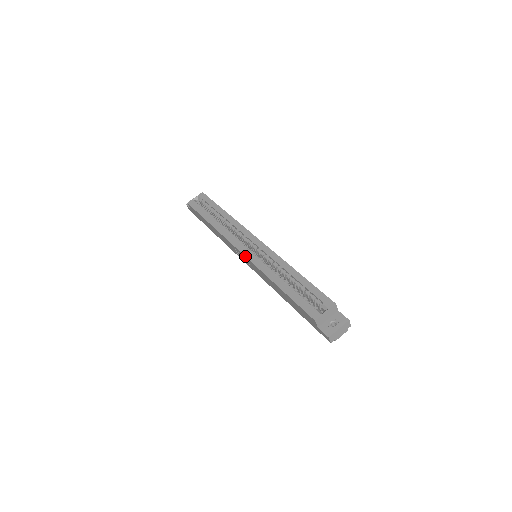
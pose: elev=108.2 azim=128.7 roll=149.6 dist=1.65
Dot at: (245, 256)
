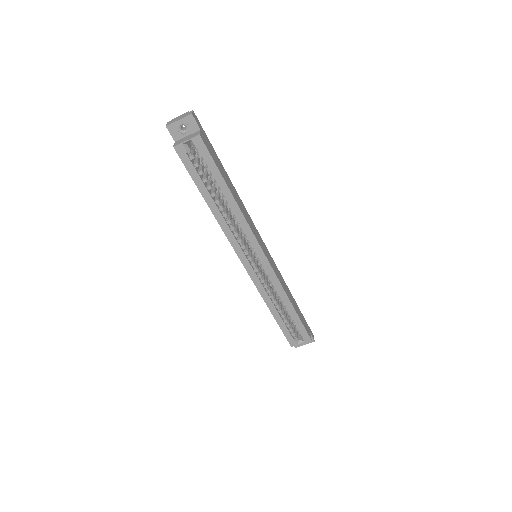
Dot at: (247, 272)
